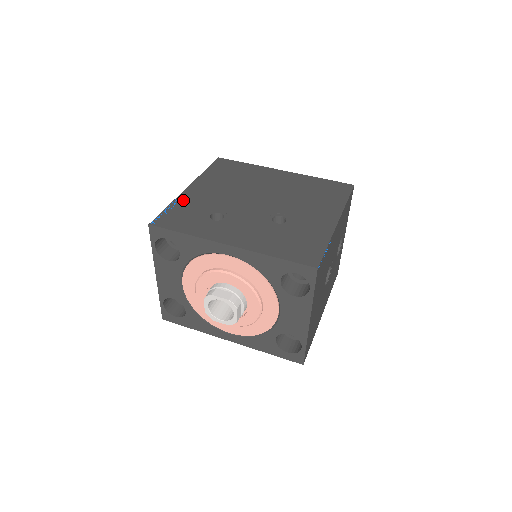
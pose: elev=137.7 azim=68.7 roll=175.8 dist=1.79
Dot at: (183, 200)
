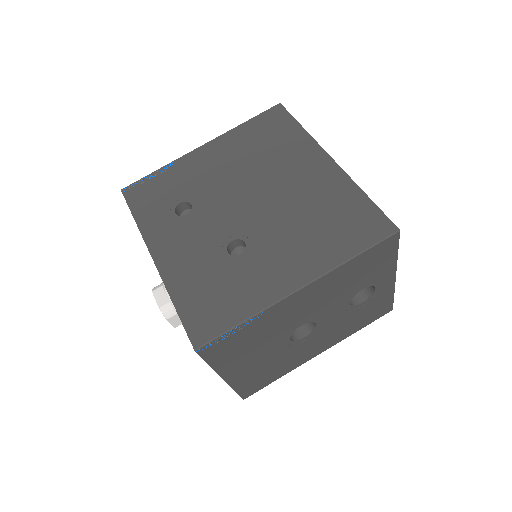
Dot at: (178, 166)
